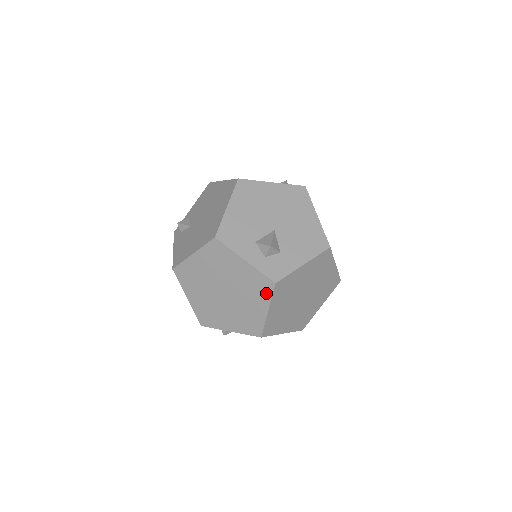
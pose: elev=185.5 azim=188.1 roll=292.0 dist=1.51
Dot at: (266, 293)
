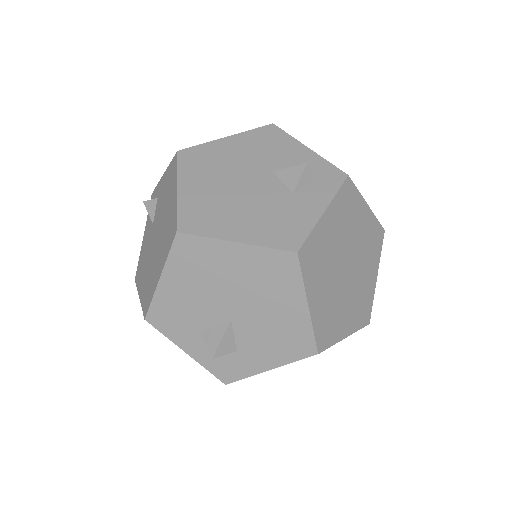
Dot at: occluded
